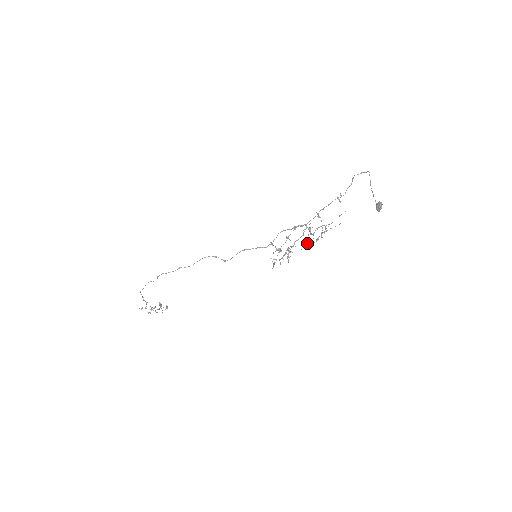
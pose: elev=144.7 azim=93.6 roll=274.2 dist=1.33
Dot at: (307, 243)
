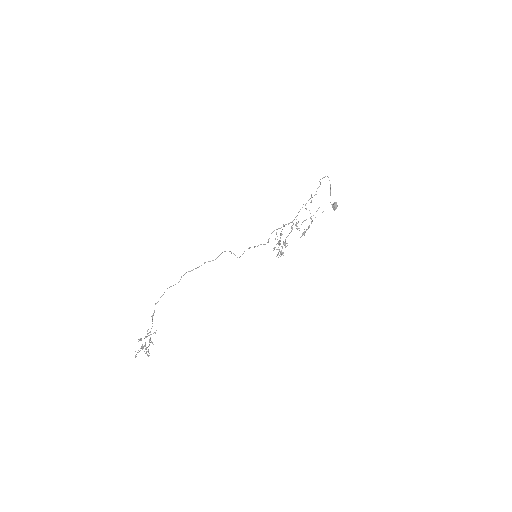
Dot at: occluded
